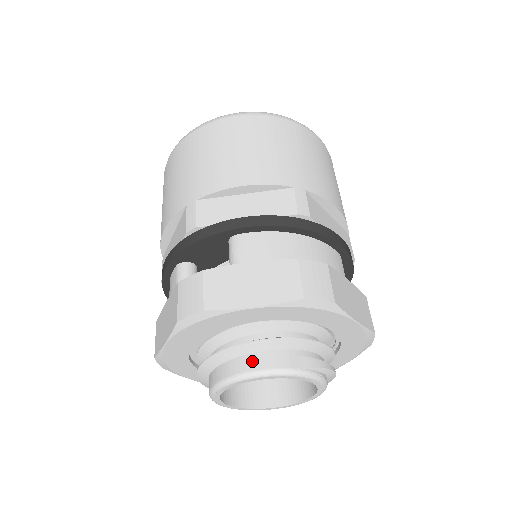
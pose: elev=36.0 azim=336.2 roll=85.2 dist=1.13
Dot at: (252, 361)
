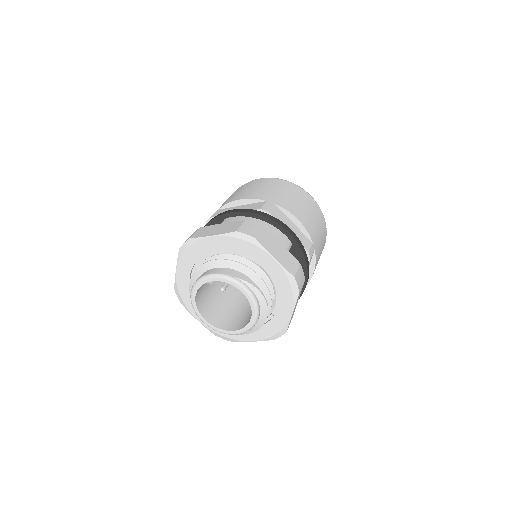
Dot at: (209, 271)
